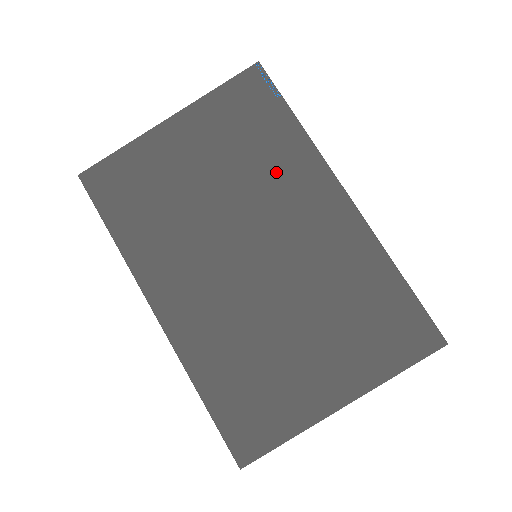
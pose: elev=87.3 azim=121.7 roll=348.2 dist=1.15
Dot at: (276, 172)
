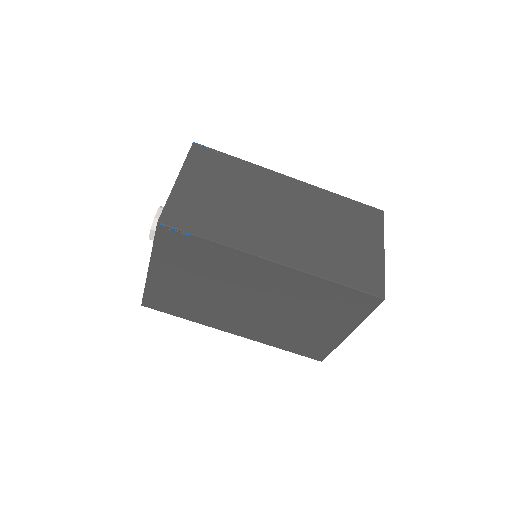
Dot at: (228, 268)
